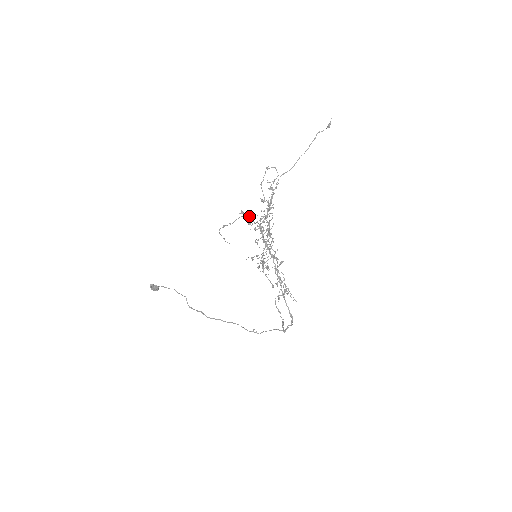
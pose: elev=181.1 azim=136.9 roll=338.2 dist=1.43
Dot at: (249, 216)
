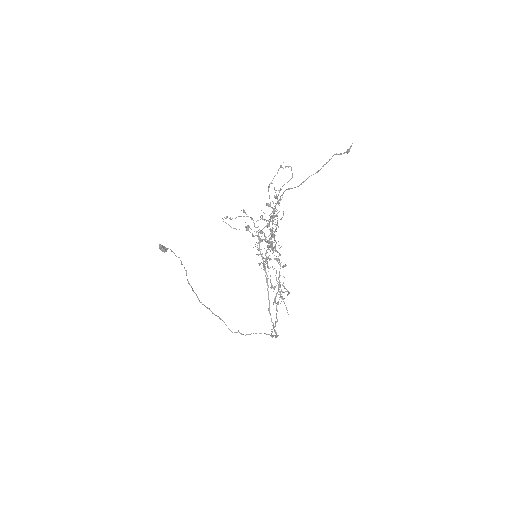
Dot at: (251, 218)
